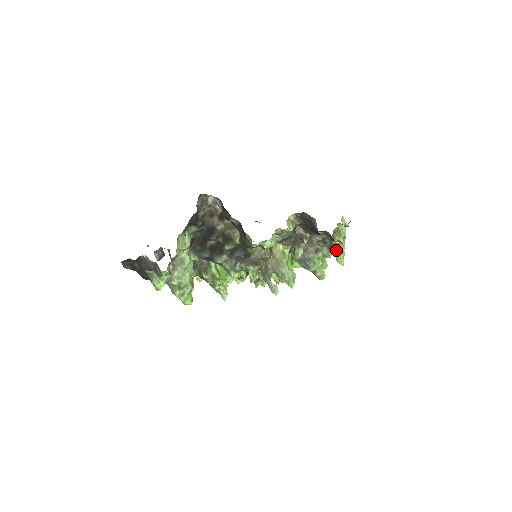
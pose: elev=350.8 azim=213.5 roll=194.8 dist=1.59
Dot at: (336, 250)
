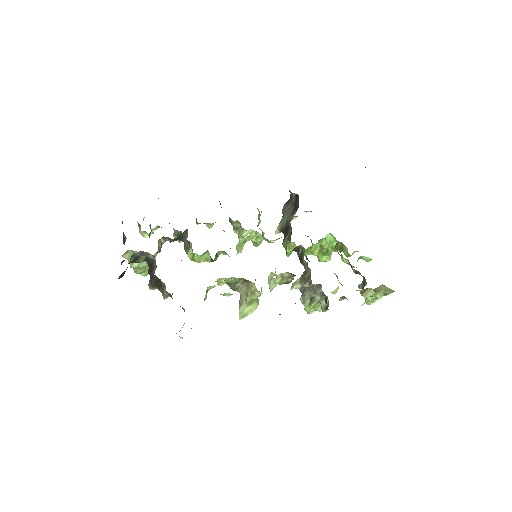
Dot at: occluded
